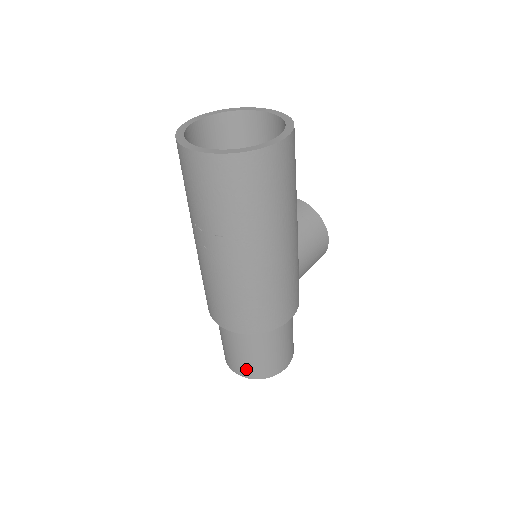
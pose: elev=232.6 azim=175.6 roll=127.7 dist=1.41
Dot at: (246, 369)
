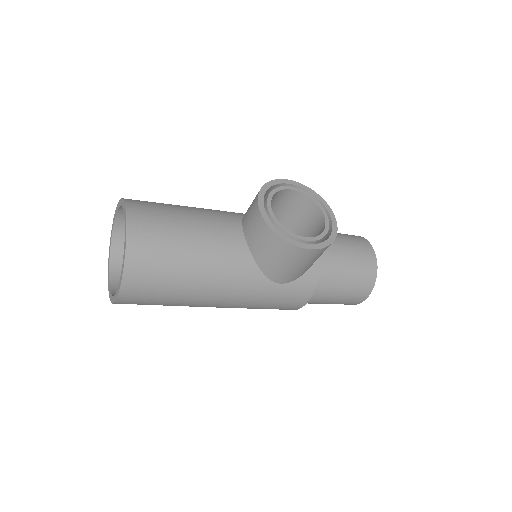
Dot at: occluded
